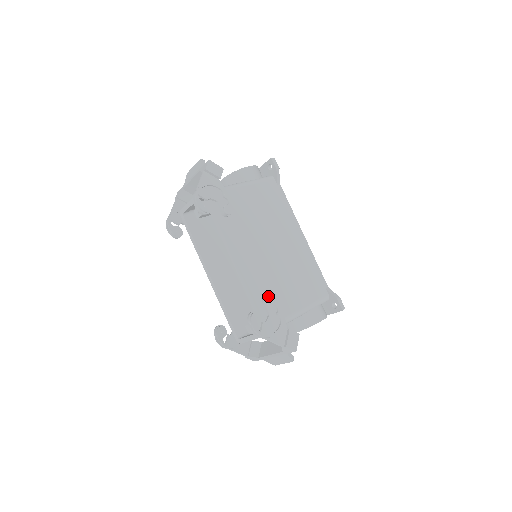
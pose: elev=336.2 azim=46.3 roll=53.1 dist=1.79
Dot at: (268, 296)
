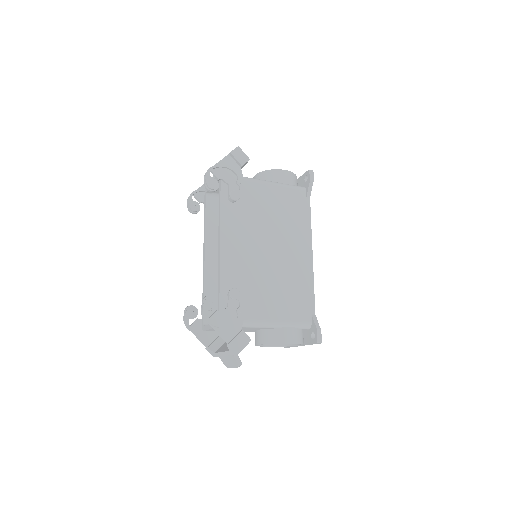
Dot at: (235, 288)
